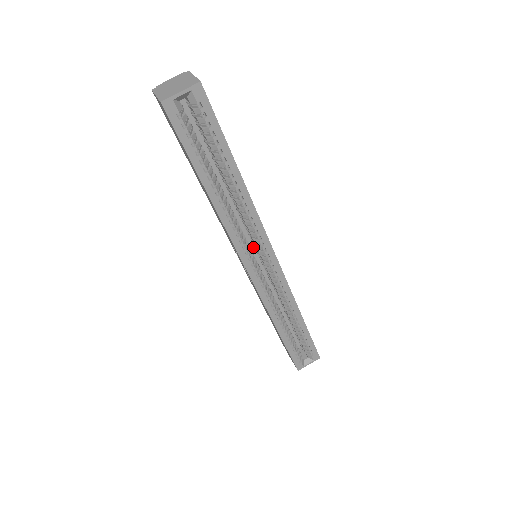
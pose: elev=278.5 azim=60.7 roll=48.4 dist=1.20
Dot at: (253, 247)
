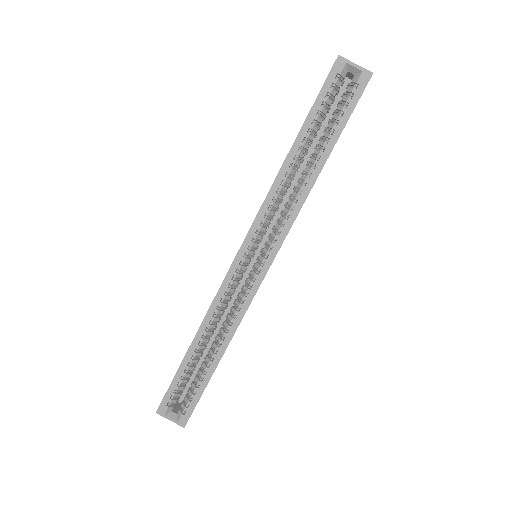
Dot at: occluded
